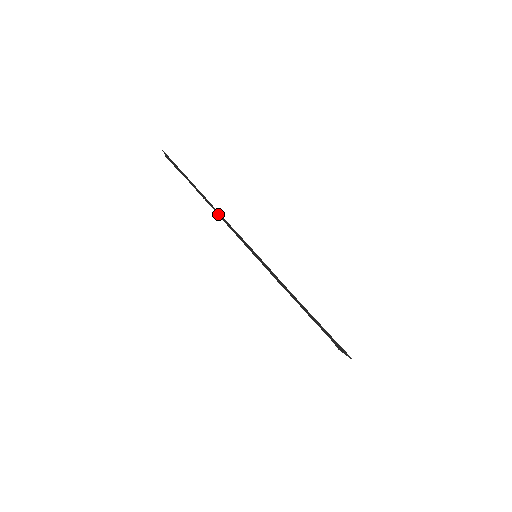
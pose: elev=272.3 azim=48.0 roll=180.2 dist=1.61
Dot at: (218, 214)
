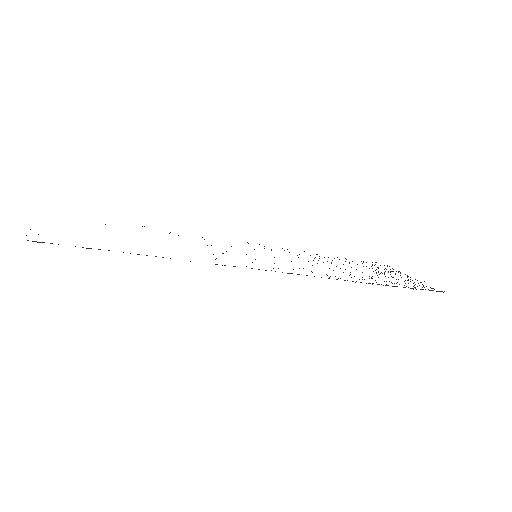
Dot at: occluded
